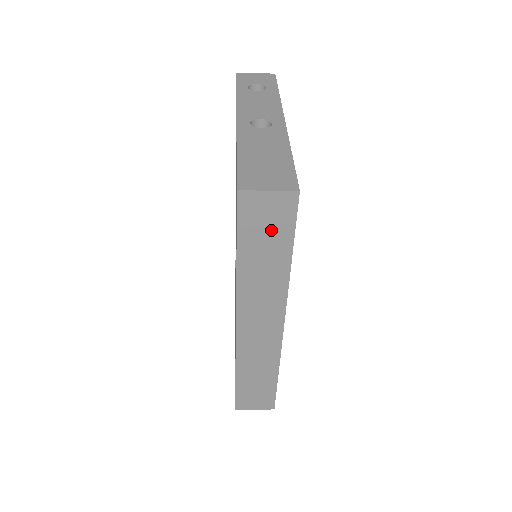
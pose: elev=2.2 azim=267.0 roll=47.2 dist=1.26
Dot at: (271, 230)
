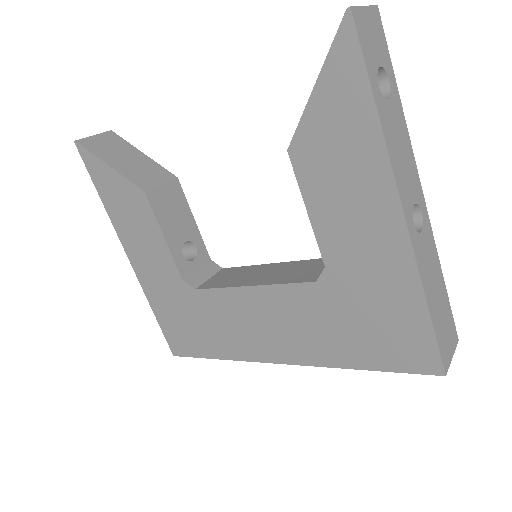
Dot at: occluded
